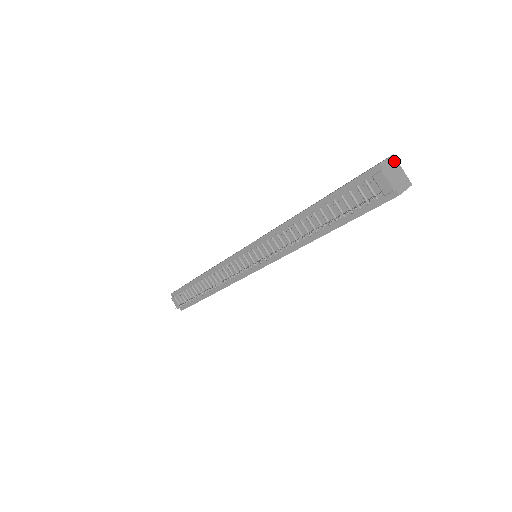
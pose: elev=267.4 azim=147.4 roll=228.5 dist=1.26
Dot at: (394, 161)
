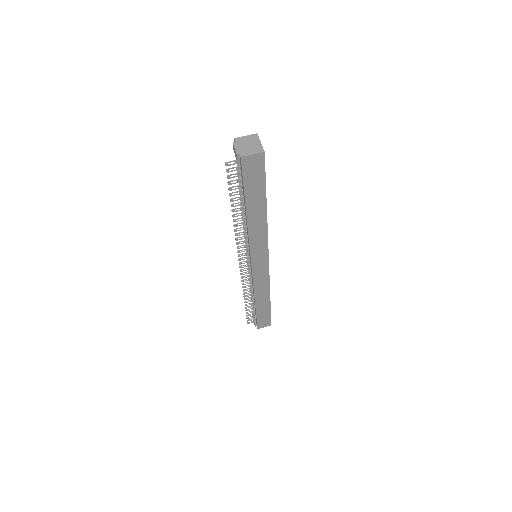
Dot at: (254, 137)
